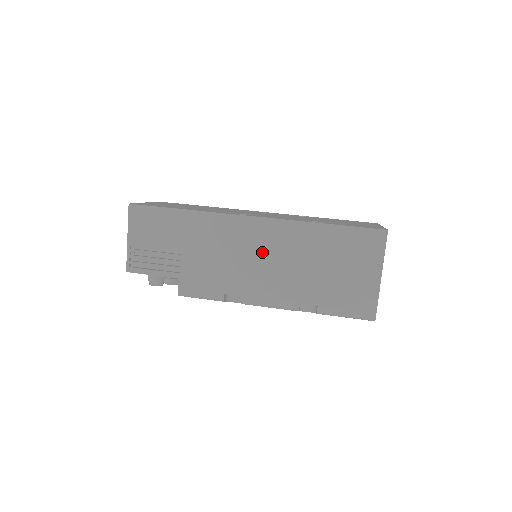
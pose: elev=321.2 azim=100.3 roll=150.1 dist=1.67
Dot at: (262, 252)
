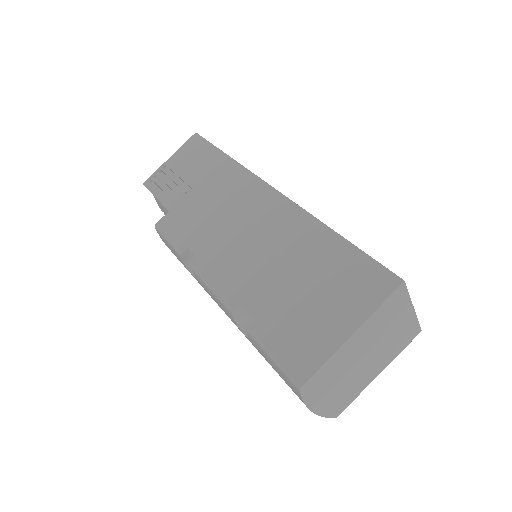
Dot at: (253, 227)
